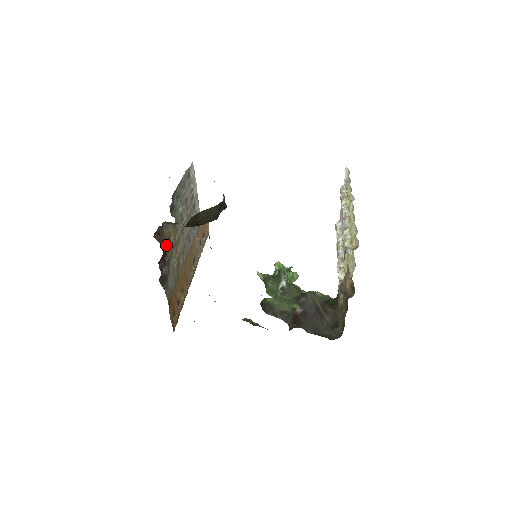
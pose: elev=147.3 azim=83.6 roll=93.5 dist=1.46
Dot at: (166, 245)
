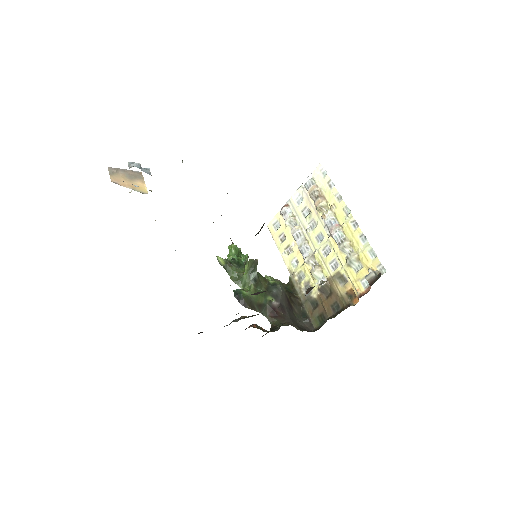
Dot at: occluded
